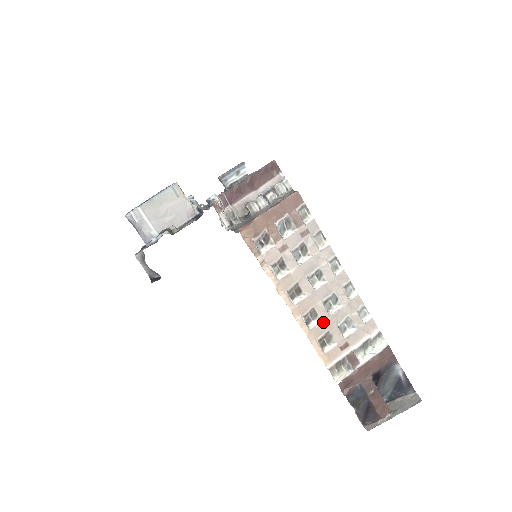
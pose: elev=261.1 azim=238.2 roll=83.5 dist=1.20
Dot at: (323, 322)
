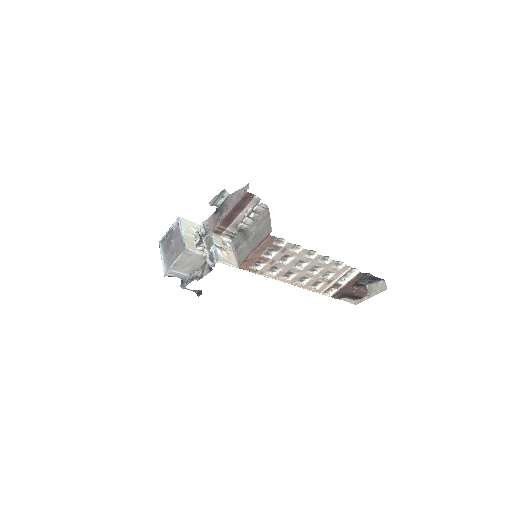
Dot at: (312, 279)
